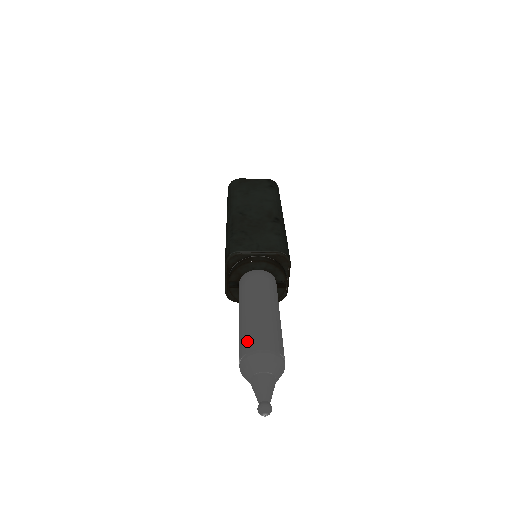
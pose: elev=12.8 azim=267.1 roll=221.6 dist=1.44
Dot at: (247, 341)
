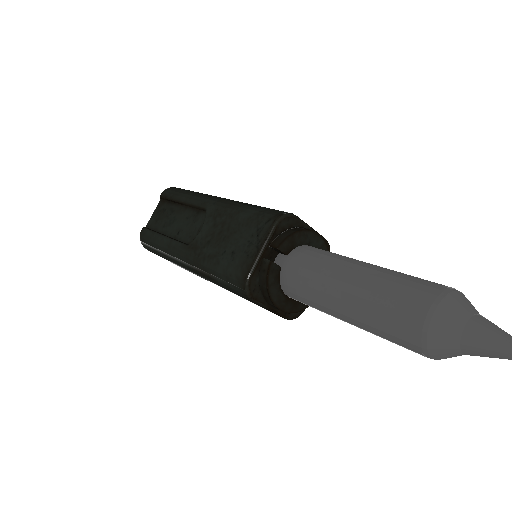
Dot at: (421, 282)
